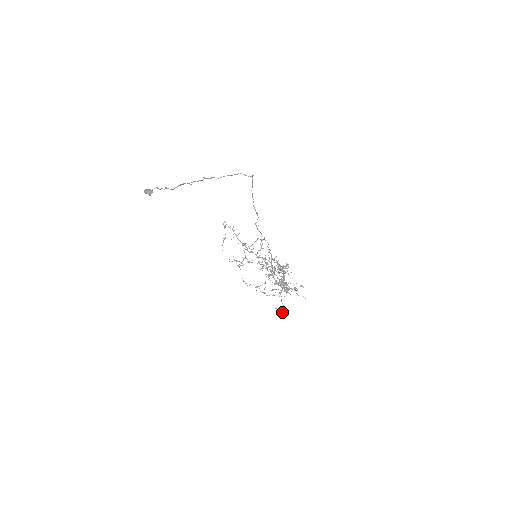
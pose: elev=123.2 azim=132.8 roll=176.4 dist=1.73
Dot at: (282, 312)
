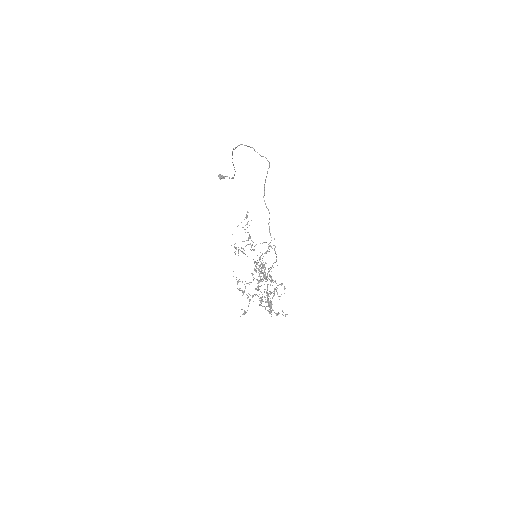
Dot at: (242, 314)
